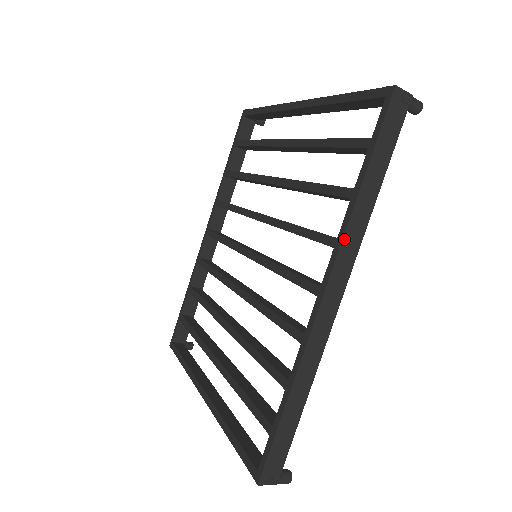
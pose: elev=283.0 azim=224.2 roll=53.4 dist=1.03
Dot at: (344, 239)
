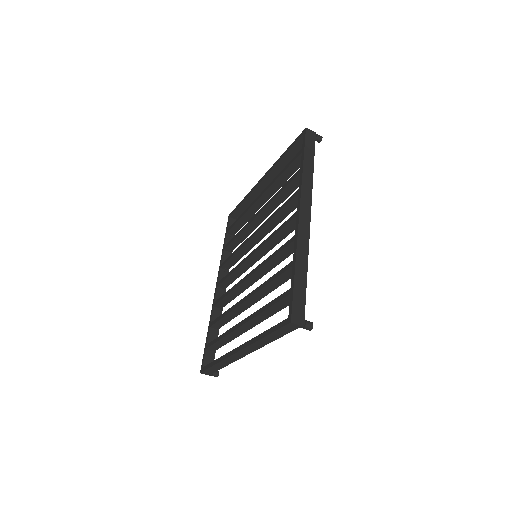
Dot at: (302, 186)
